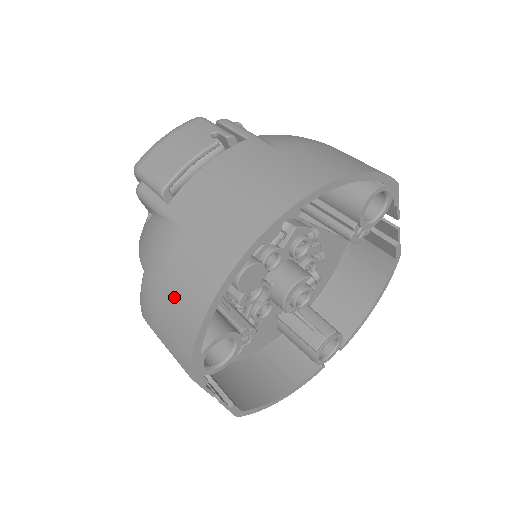
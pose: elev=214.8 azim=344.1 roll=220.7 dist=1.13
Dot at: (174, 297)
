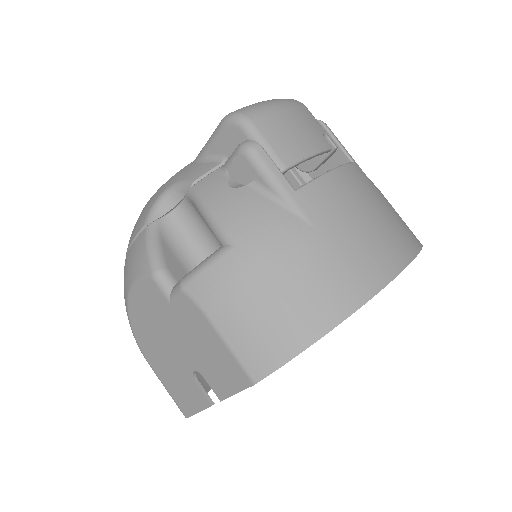
Dot at: (285, 296)
